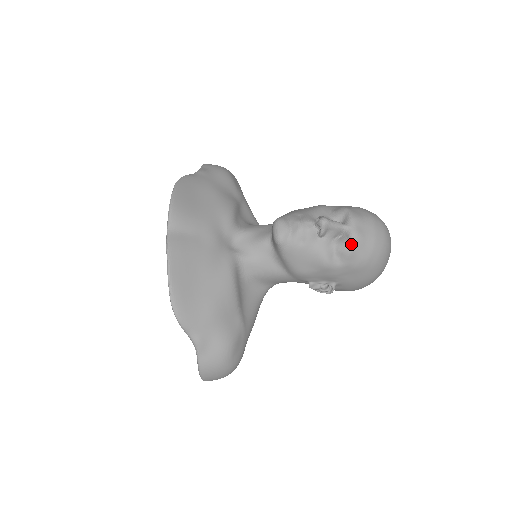
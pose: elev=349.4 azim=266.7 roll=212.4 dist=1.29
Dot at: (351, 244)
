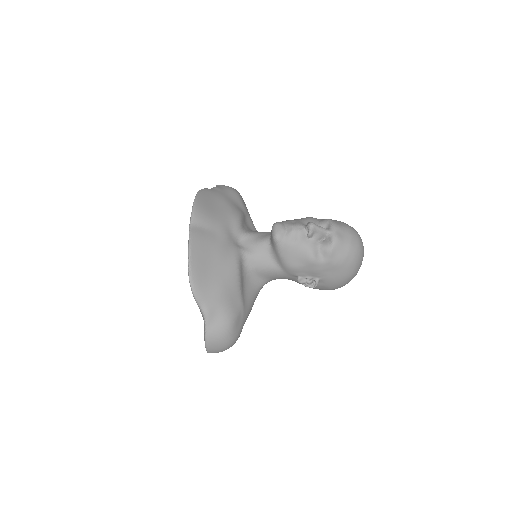
Dot at: (332, 244)
